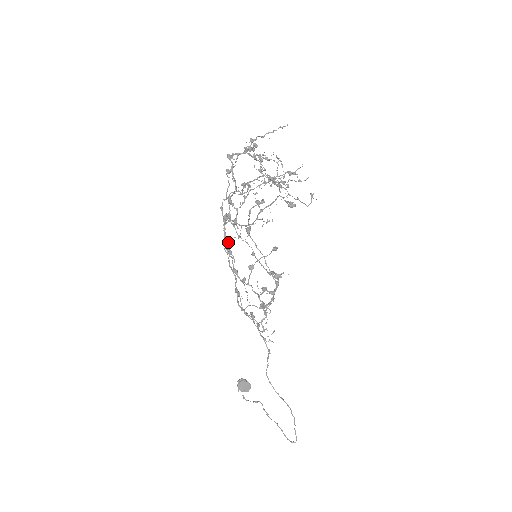
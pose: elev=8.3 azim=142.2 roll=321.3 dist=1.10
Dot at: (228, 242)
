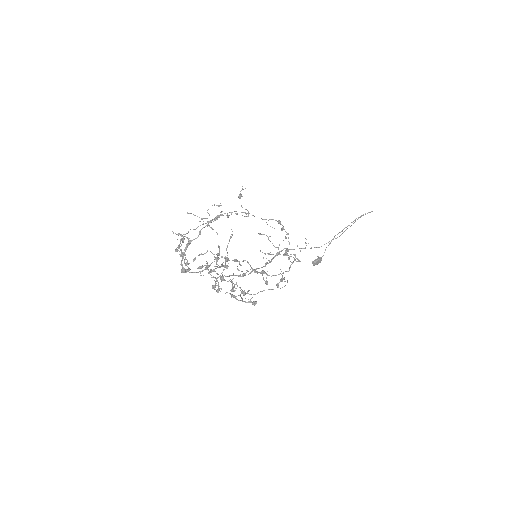
Dot at: (234, 260)
